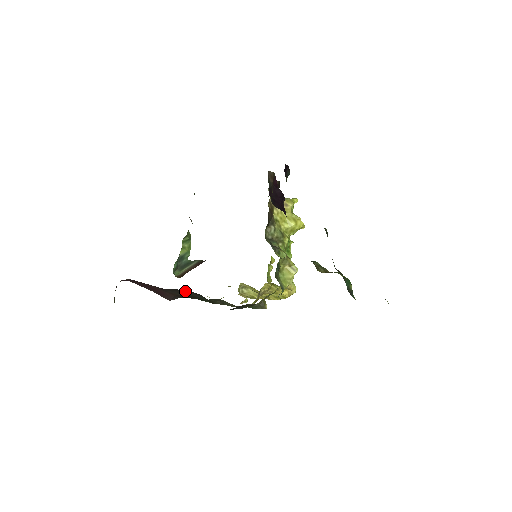
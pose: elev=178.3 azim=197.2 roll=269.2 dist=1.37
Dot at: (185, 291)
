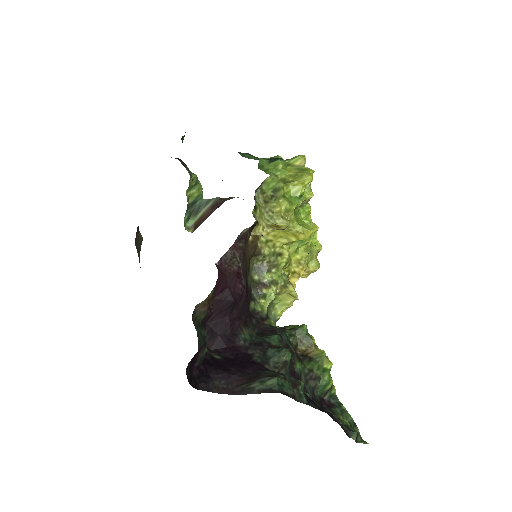
Dot at: occluded
